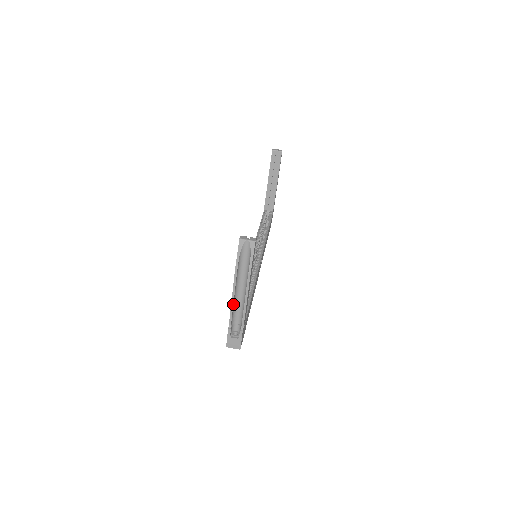
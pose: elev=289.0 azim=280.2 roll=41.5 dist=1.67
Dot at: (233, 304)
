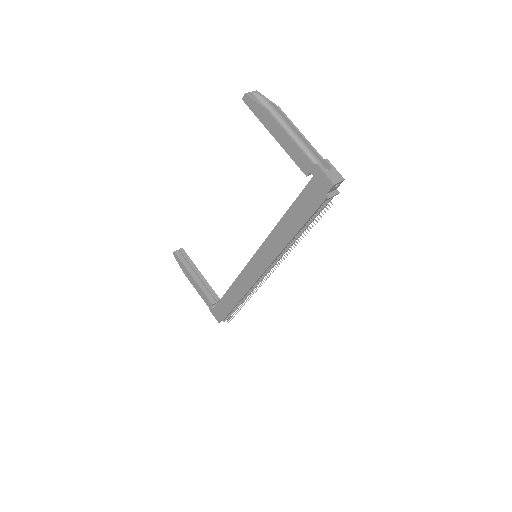
Dot at: (295, 143)
